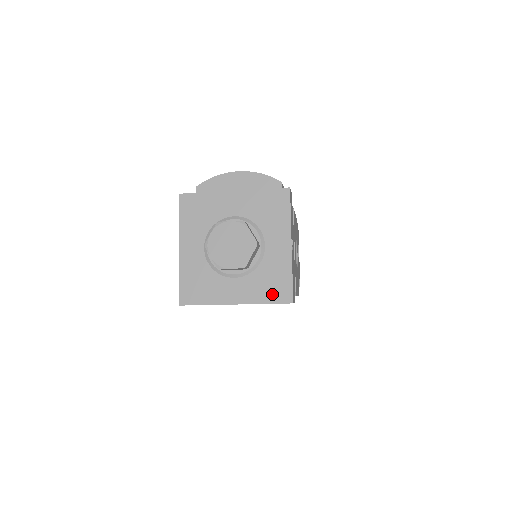
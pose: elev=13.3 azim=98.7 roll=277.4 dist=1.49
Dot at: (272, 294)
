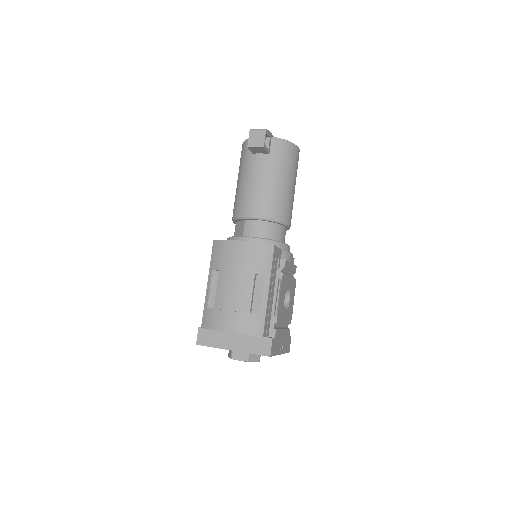
Dot at: occluded
